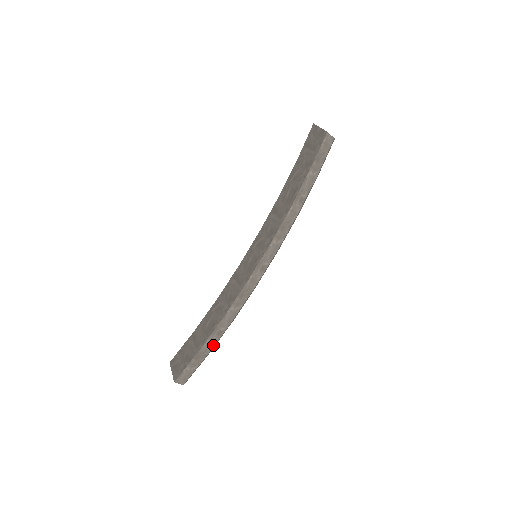
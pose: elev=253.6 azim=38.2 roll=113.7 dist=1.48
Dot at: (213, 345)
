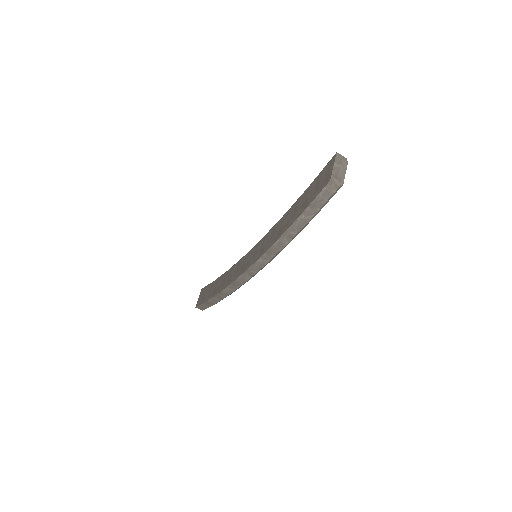
Dot at: (218, 301)
